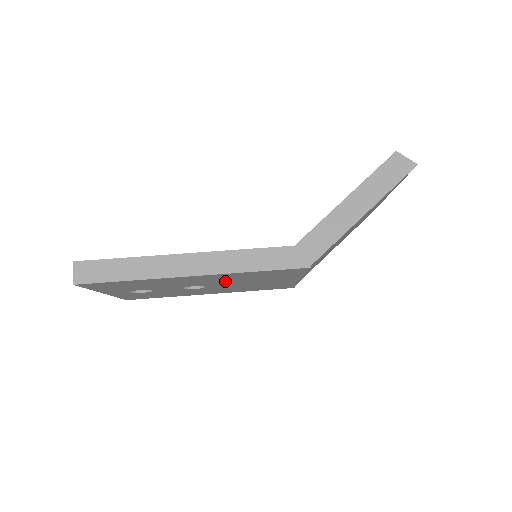
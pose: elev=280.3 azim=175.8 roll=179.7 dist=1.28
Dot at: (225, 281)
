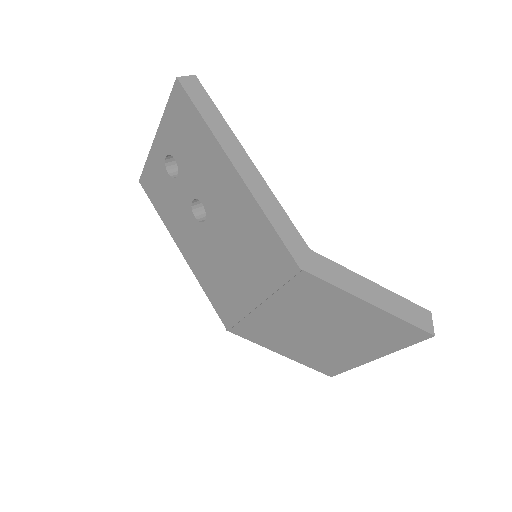
Dot at: (229, 223)
